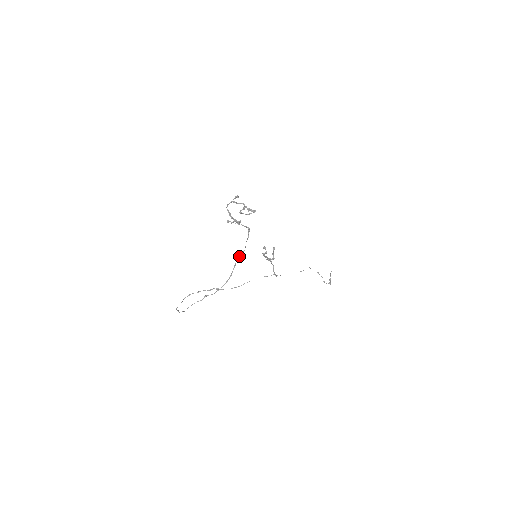
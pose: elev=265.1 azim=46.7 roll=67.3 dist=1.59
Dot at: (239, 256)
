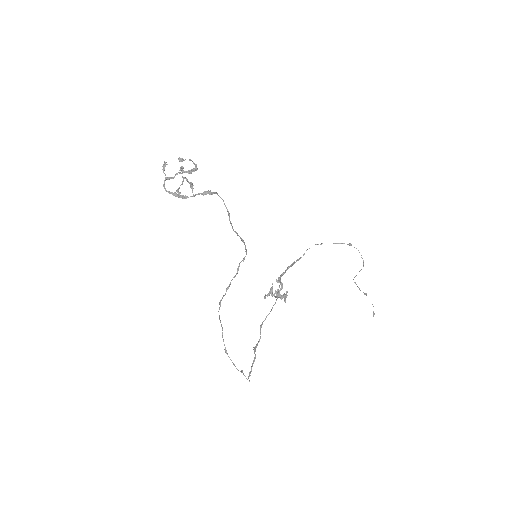
Dot at: occluded
